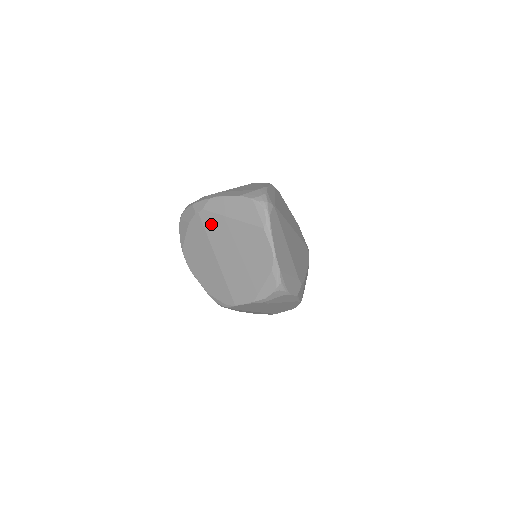
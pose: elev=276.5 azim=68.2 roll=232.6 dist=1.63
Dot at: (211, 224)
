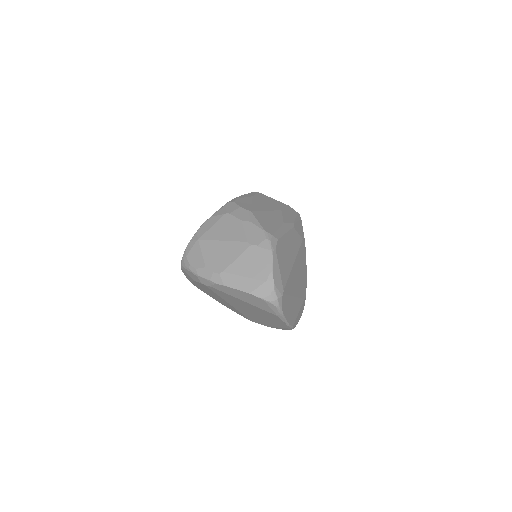
Dot at: (221, 294)
